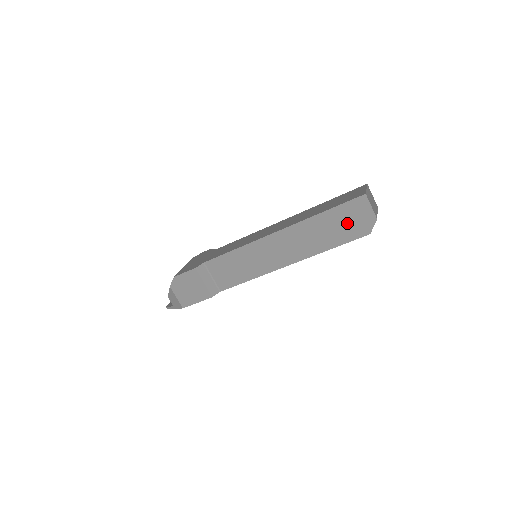
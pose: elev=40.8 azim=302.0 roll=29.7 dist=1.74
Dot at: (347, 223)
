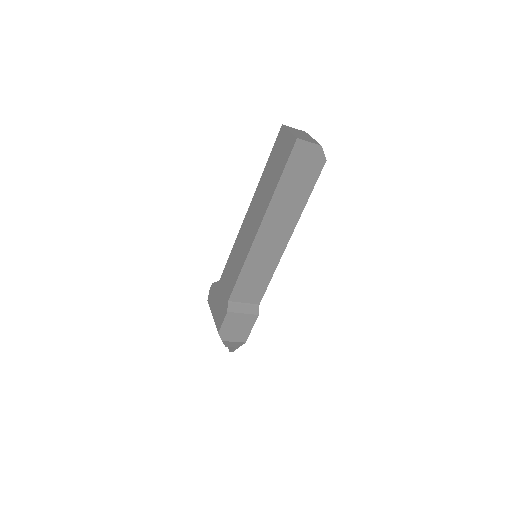
Dot at: (303, 171)
